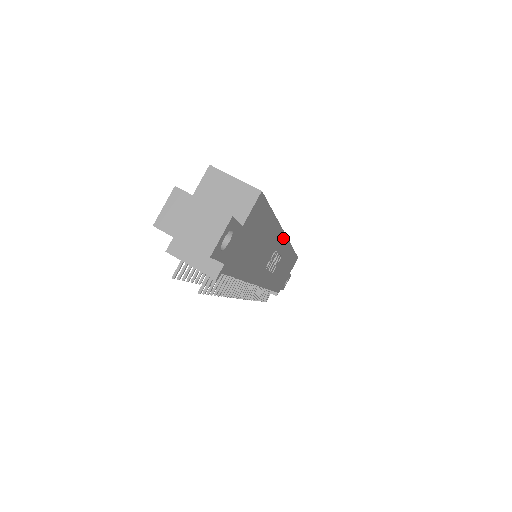
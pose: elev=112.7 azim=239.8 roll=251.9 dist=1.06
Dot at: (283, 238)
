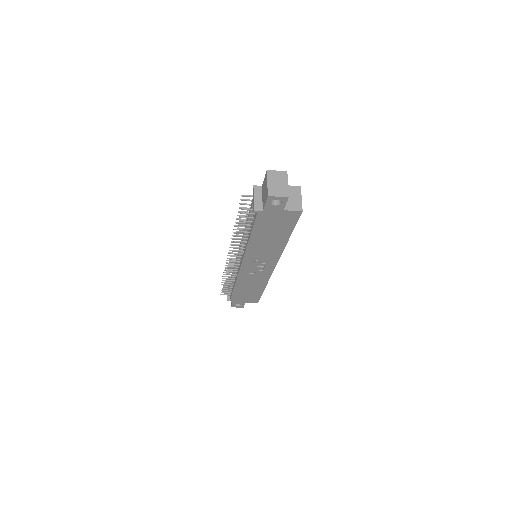
Dot at: (275, 263)
